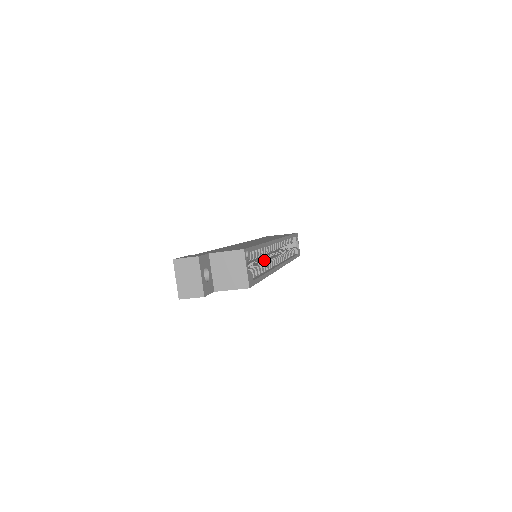
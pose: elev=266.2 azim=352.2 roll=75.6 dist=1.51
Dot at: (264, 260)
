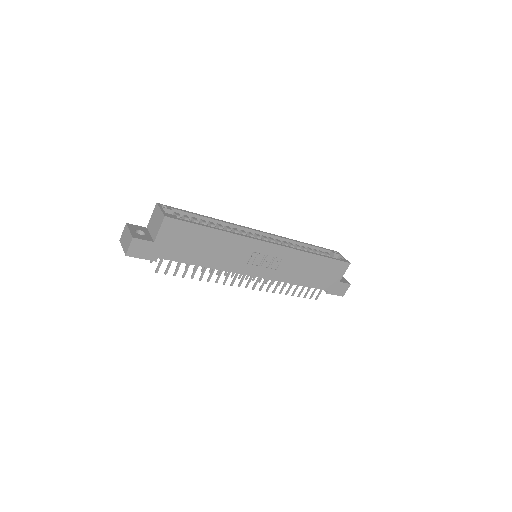
Dot at: occluded
